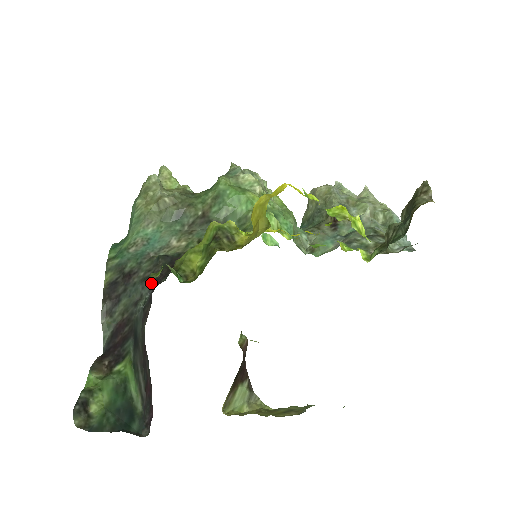
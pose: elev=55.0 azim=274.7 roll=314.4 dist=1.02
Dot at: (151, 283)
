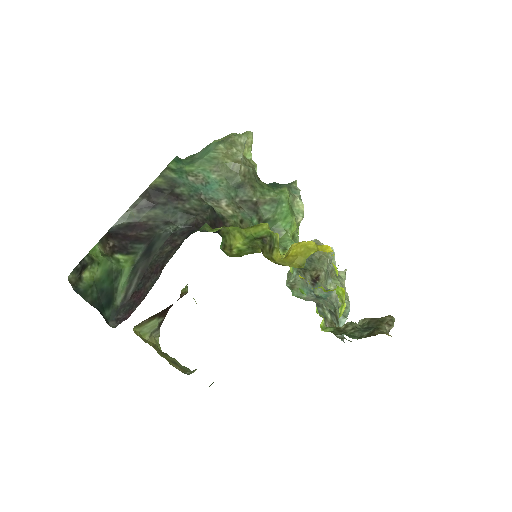
Dot at: (191, 221)
